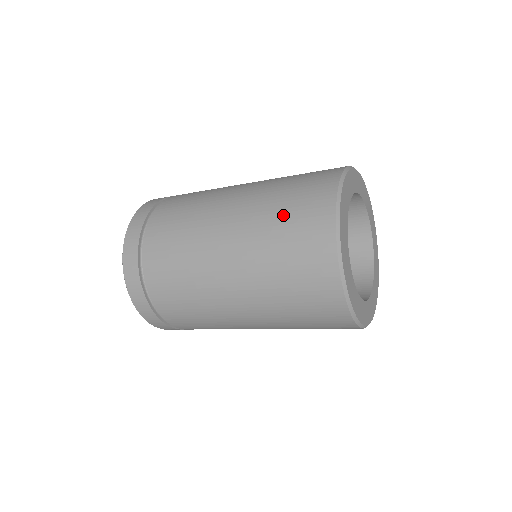
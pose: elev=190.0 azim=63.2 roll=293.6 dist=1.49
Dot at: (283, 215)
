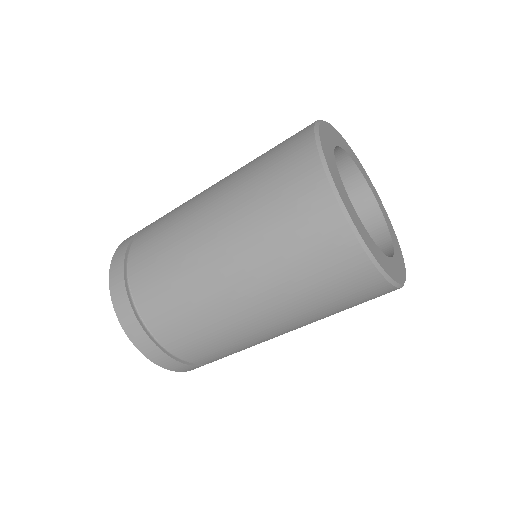
Dot at: (269, 201)
